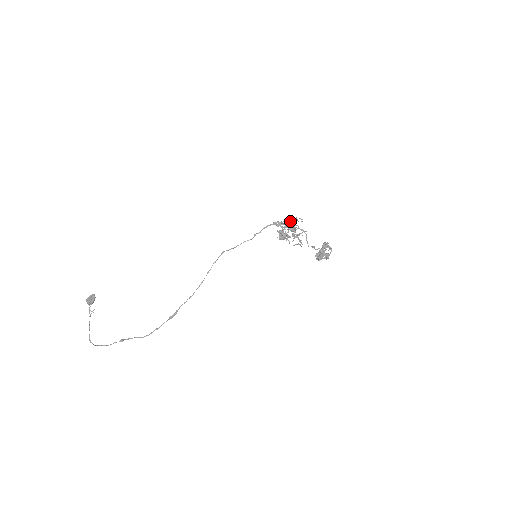
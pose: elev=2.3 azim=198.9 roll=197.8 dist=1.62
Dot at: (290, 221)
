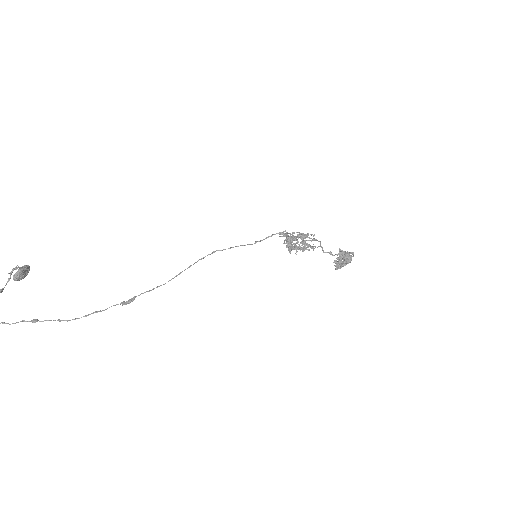
Dot at: occluded
